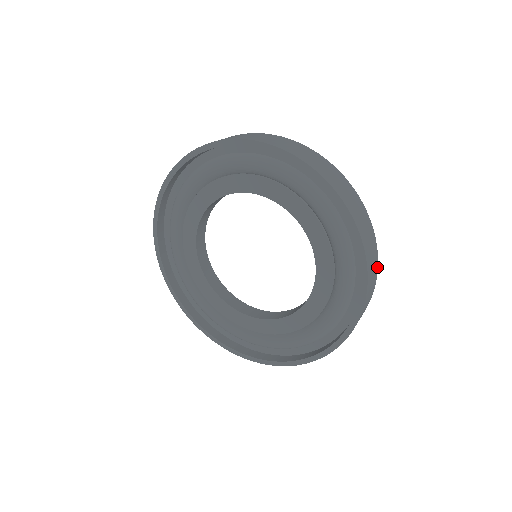
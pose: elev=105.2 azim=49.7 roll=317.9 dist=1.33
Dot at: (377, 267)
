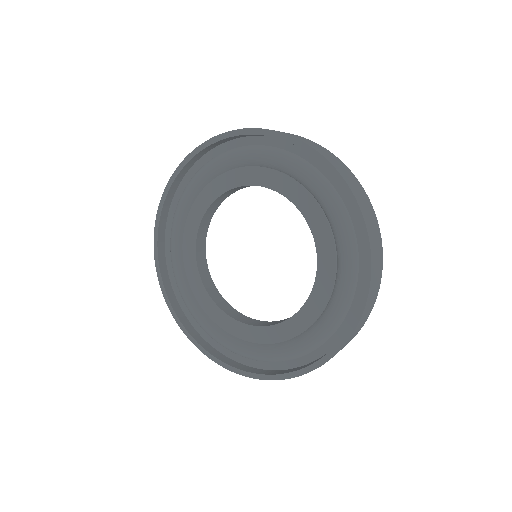
Dot at: (379, 230)
